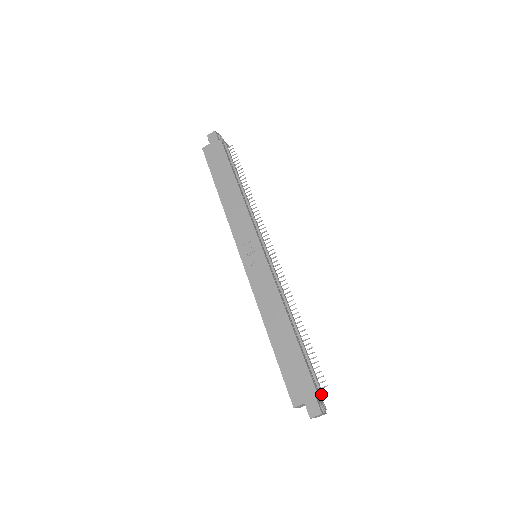
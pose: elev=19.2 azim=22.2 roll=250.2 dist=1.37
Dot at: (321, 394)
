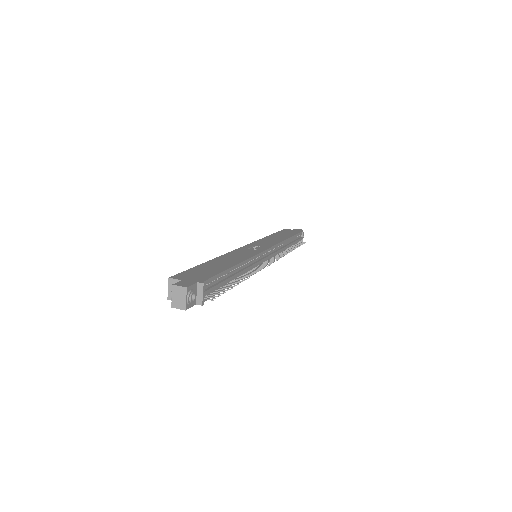
Dot at: (202, 292)
